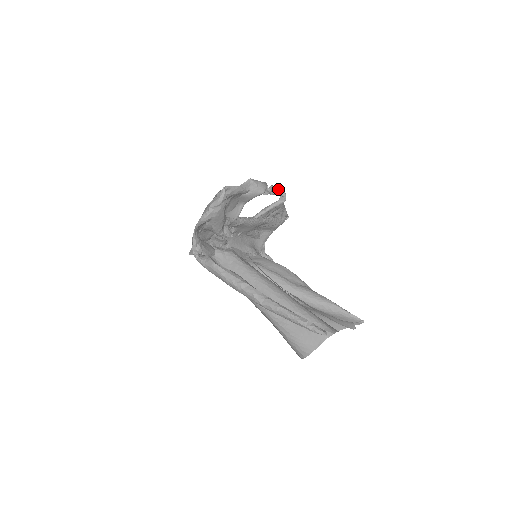
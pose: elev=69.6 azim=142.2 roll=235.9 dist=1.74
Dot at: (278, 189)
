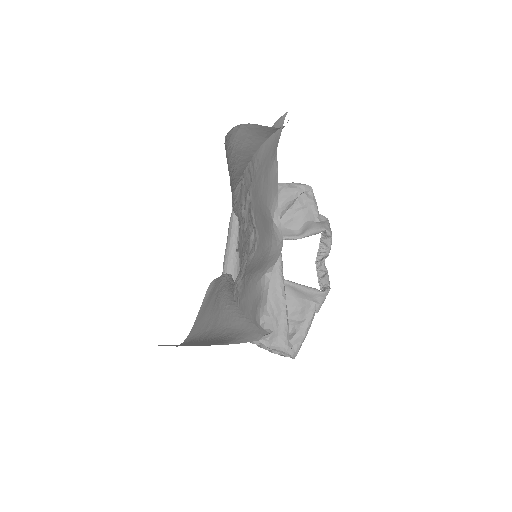
Dot at: (328, 280)
